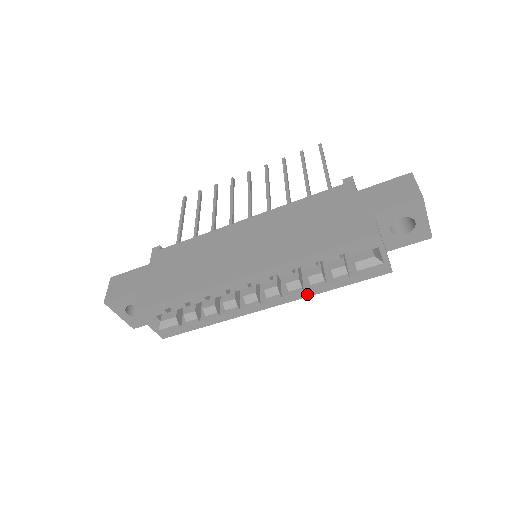
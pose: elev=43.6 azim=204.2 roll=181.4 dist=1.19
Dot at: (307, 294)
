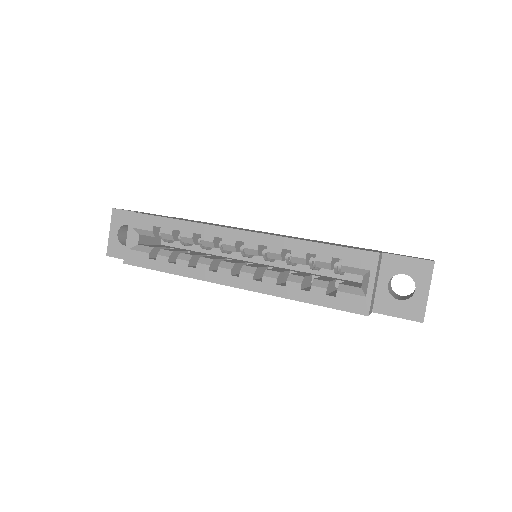
Dot at: (276, 292)
